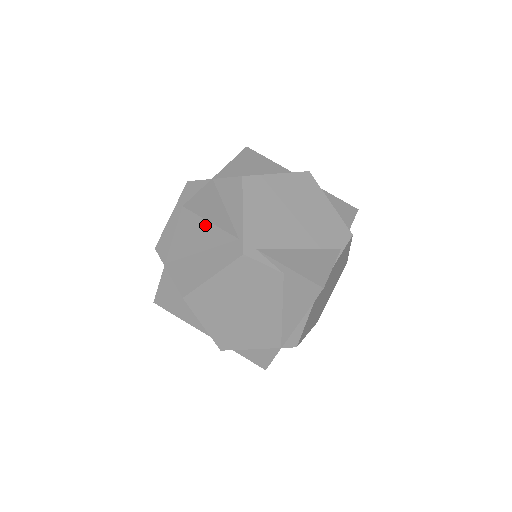
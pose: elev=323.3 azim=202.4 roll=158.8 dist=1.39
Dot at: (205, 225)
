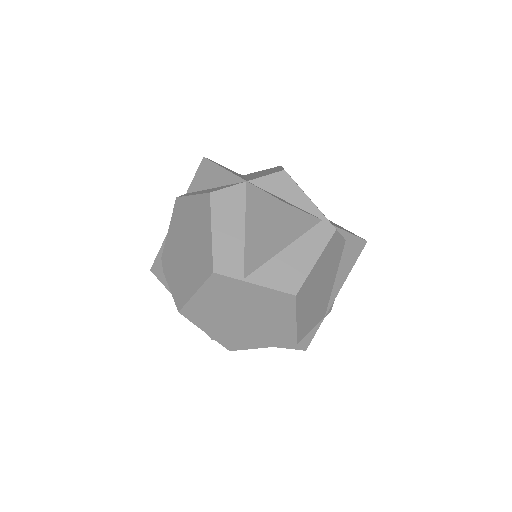
Dot at: (298, 216)
